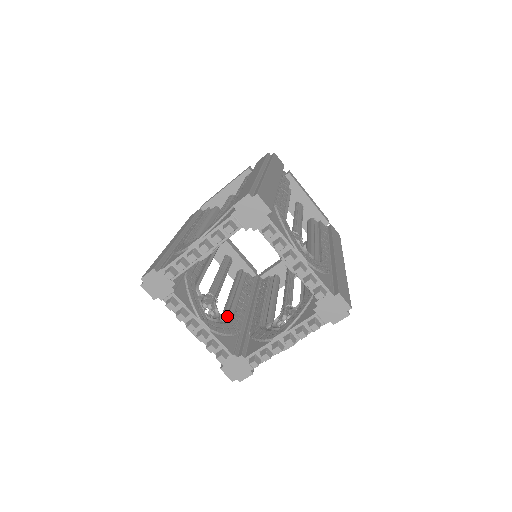
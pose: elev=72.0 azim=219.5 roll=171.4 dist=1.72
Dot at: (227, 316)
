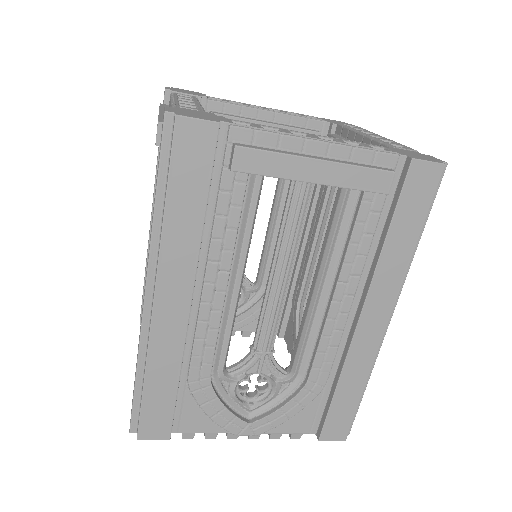
Dot at: (261, 281)
